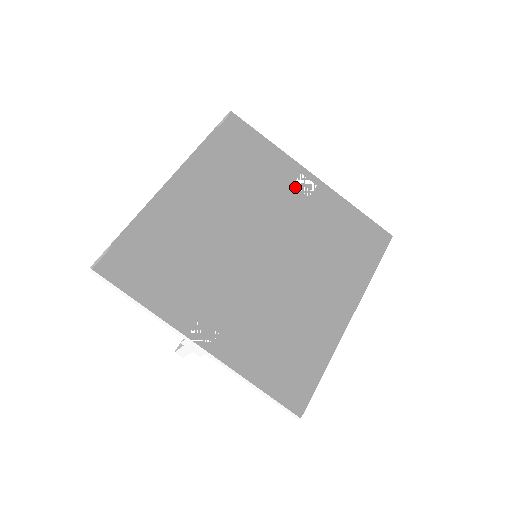
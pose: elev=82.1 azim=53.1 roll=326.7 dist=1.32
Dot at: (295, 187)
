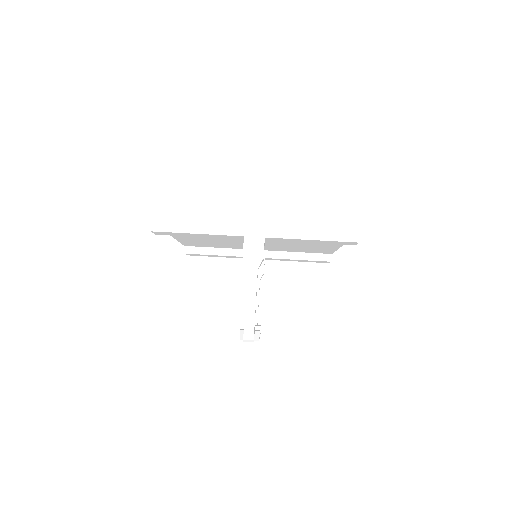
Dot at: occluded
